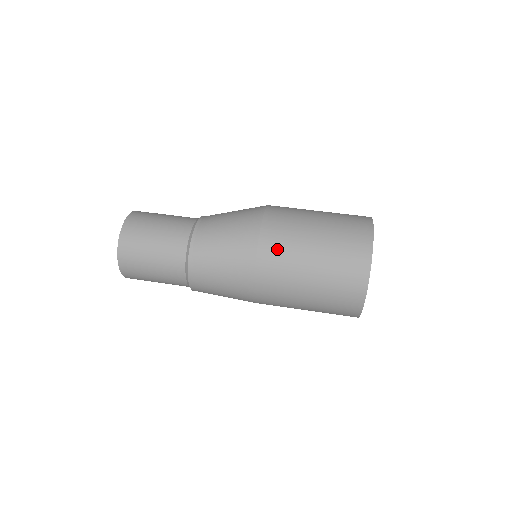
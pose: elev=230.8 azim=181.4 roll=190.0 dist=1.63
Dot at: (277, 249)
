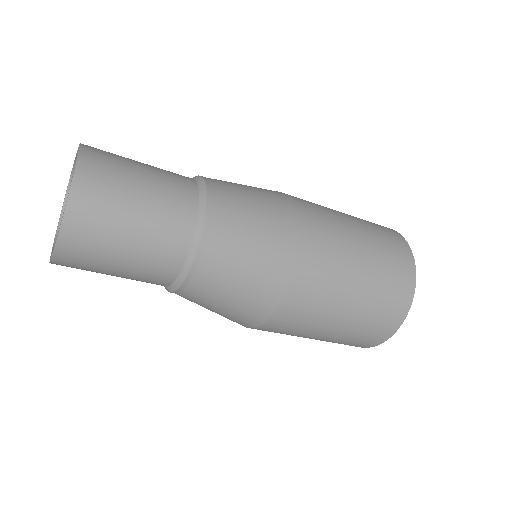
Dot at: (312, 205)
